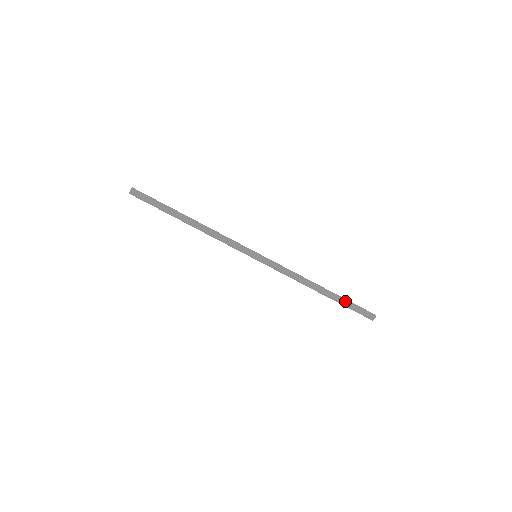
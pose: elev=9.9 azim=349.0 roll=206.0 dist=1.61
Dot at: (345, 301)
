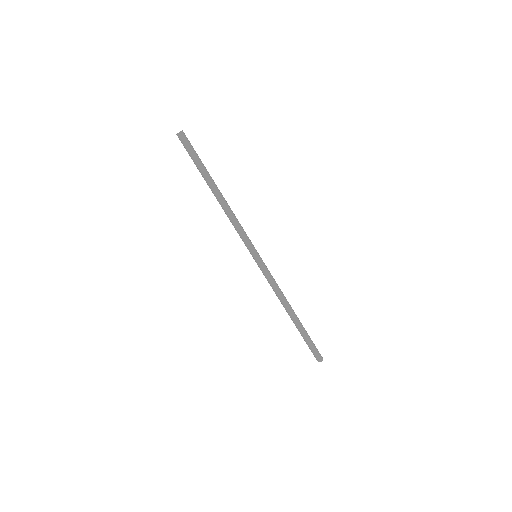
Dot at: (306, 335)
